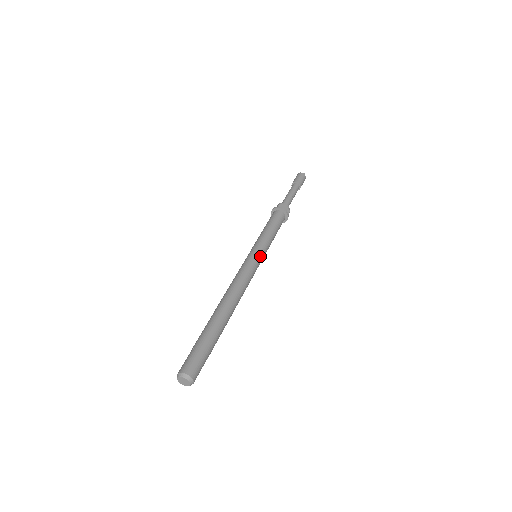
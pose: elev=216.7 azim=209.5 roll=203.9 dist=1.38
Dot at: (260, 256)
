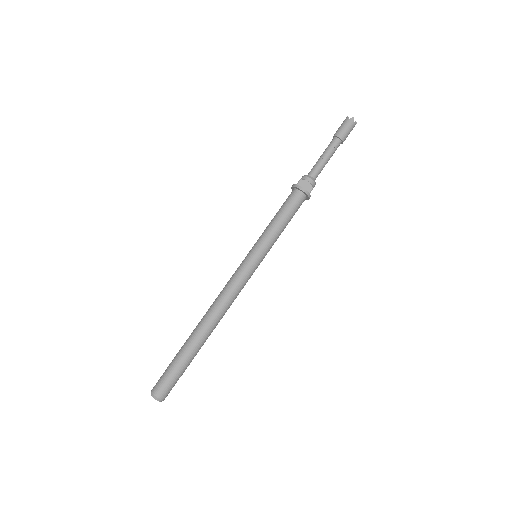
Dot at: (256, 260)
